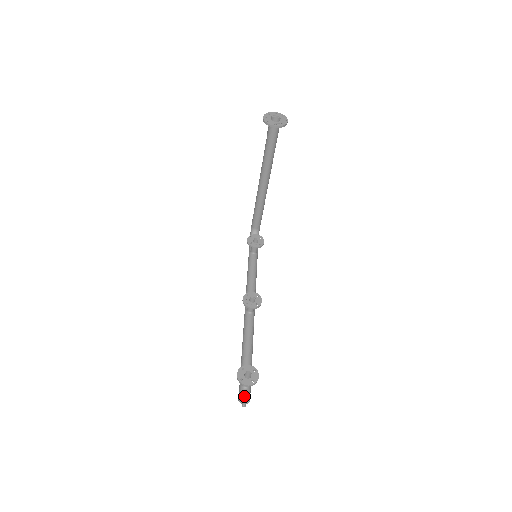
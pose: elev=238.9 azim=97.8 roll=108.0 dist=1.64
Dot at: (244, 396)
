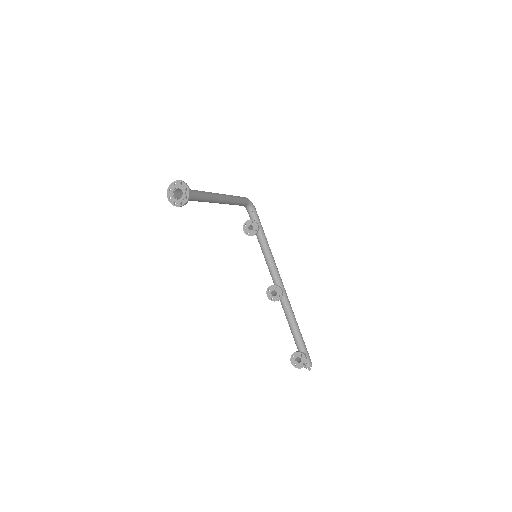
Dot at: (306, 366)
